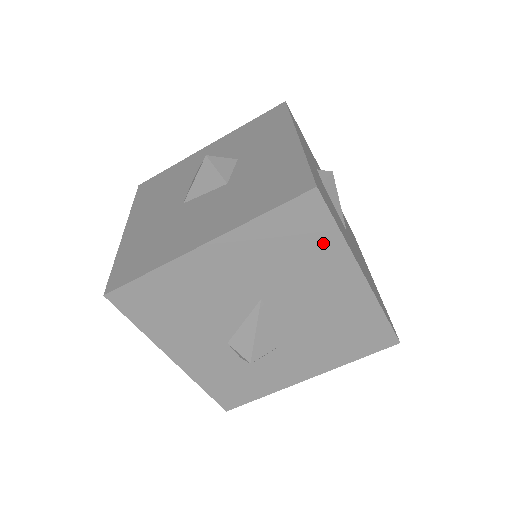
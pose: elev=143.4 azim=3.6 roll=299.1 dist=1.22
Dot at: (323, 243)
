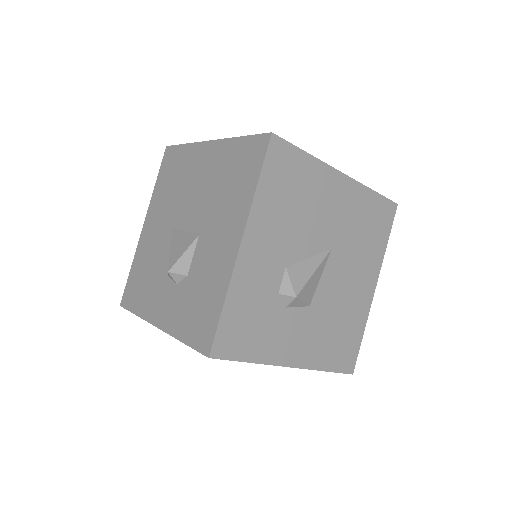
Dot at: (378, 242)
